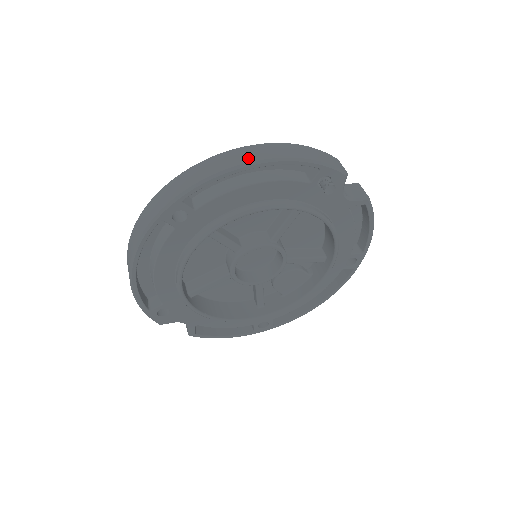
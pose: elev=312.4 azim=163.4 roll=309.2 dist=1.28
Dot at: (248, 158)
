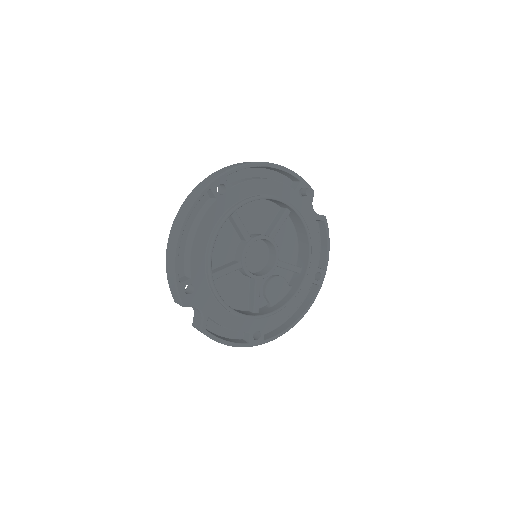
Dot at: (262, 162)
